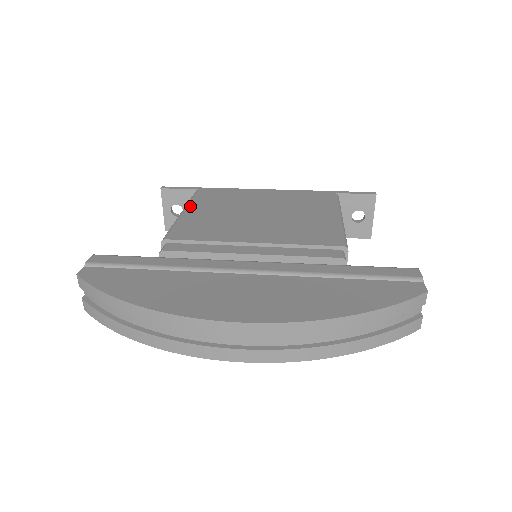
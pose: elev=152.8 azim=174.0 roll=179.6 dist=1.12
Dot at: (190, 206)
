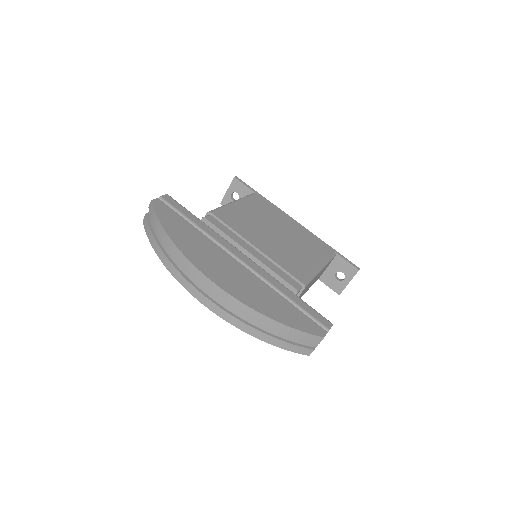
Dot at: (241, 201)
